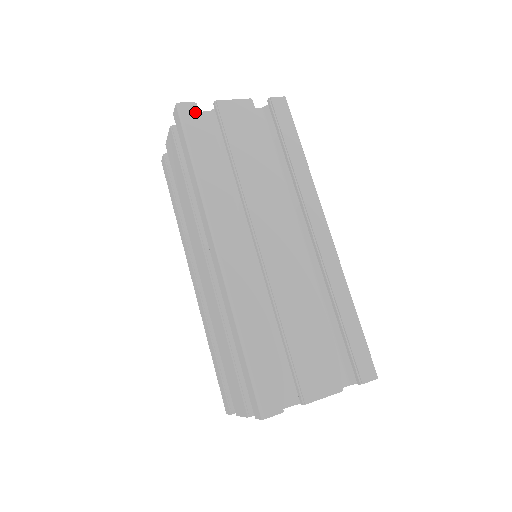
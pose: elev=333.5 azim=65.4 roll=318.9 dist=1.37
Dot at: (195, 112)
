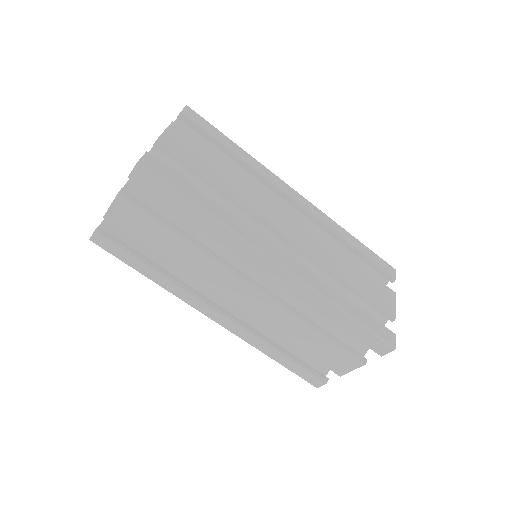
Dot at: (156, 161)
